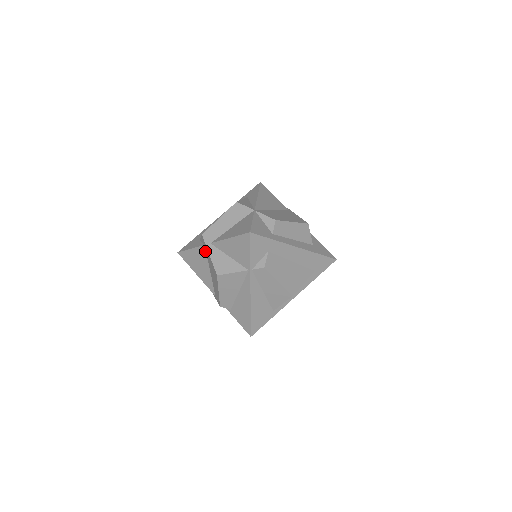
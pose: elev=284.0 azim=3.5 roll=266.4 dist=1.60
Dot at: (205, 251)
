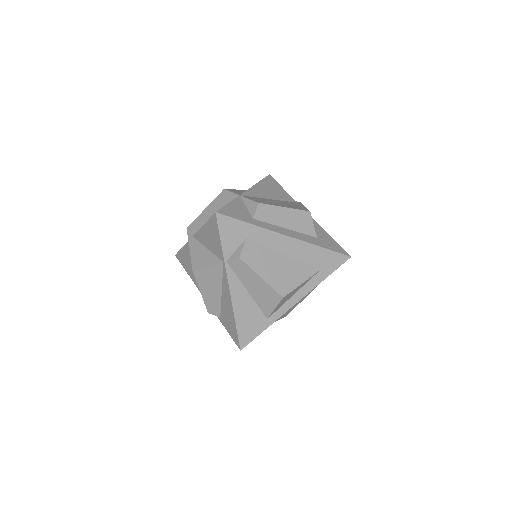
Dot at: occluded
